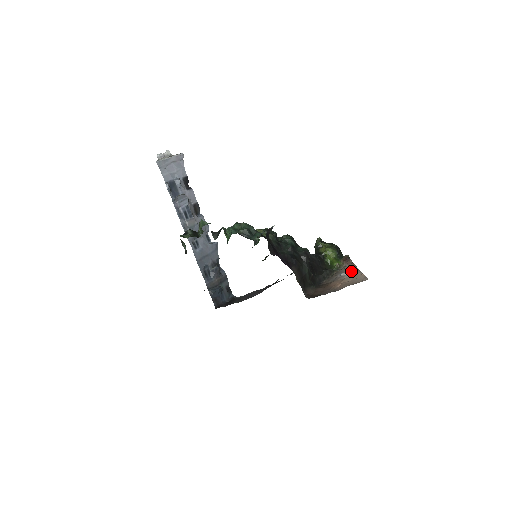
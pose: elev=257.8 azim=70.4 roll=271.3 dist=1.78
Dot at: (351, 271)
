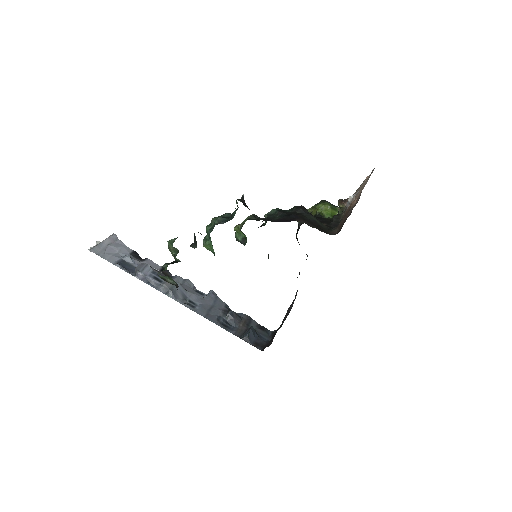
Dot at: occluded
